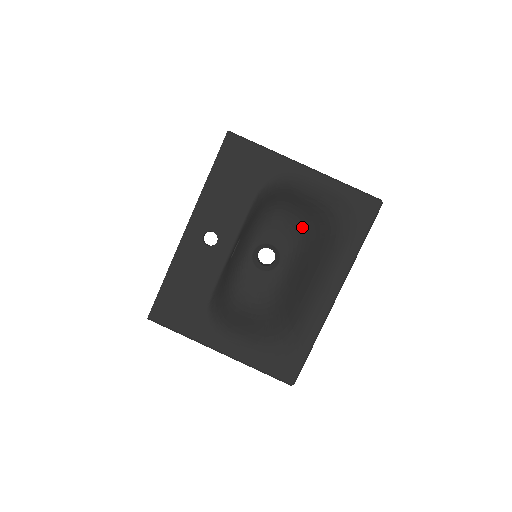
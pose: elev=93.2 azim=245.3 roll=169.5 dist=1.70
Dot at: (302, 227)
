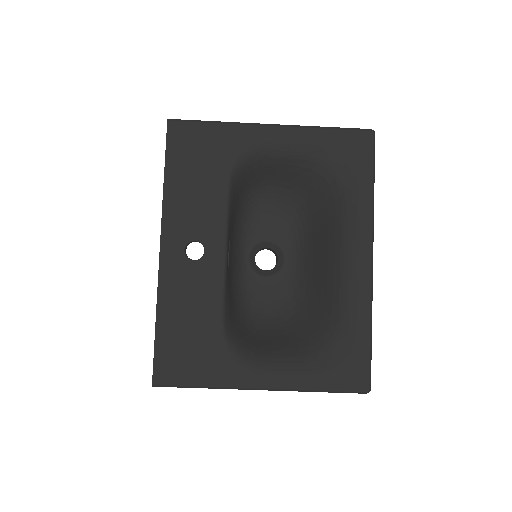
Dot at: (294, 205)
